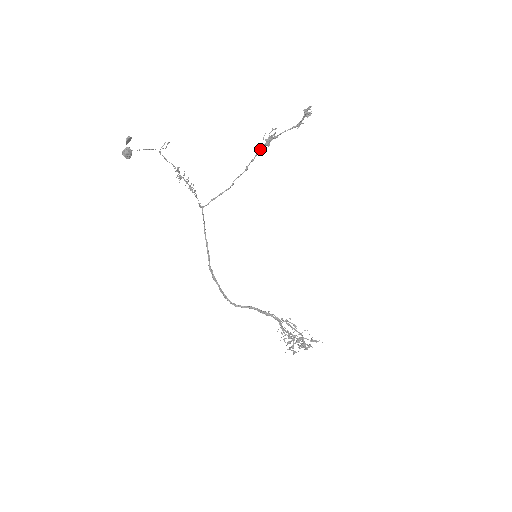
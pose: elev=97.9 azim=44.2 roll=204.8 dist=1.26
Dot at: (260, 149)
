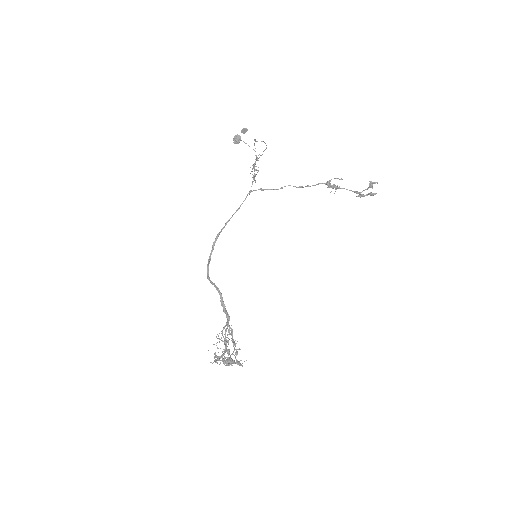
Dot at: occluded
